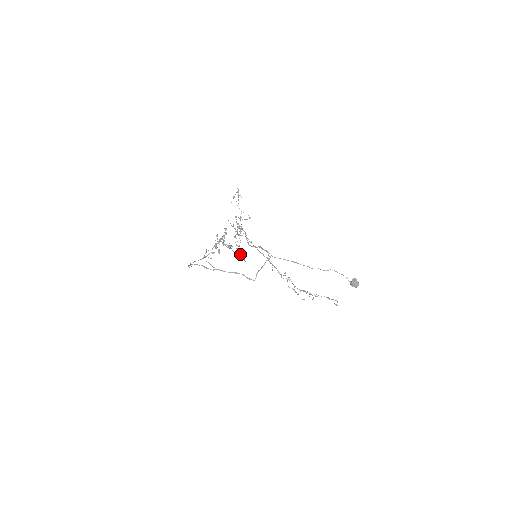
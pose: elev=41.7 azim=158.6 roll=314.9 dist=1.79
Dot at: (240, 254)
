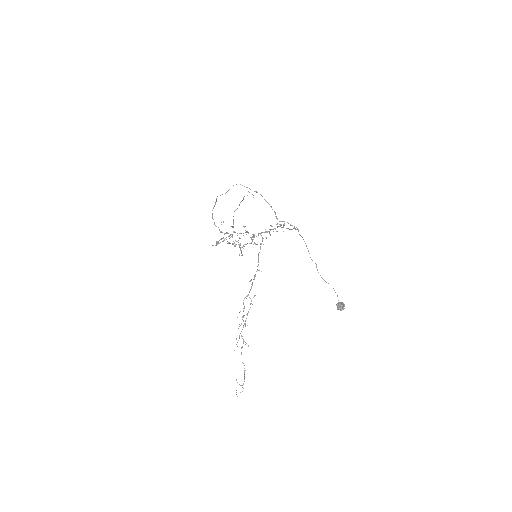
Dot at: (244, 246)
